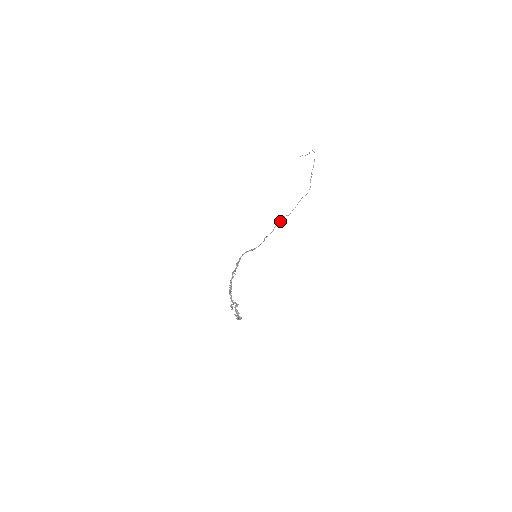
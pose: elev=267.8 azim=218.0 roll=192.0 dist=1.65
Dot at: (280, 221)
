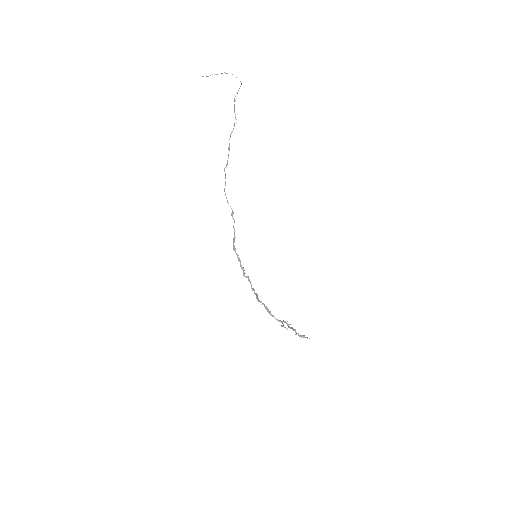
Dot at: (225, 177)
